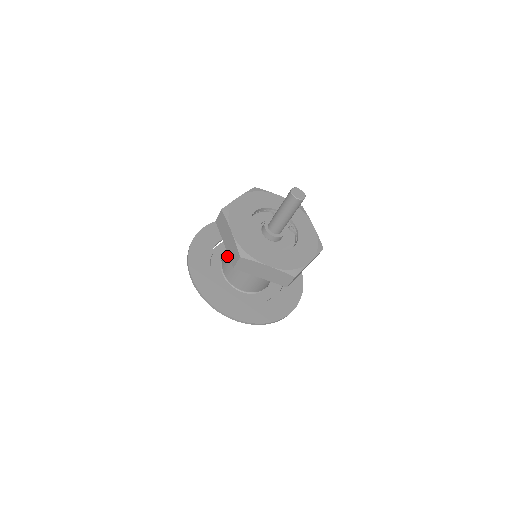
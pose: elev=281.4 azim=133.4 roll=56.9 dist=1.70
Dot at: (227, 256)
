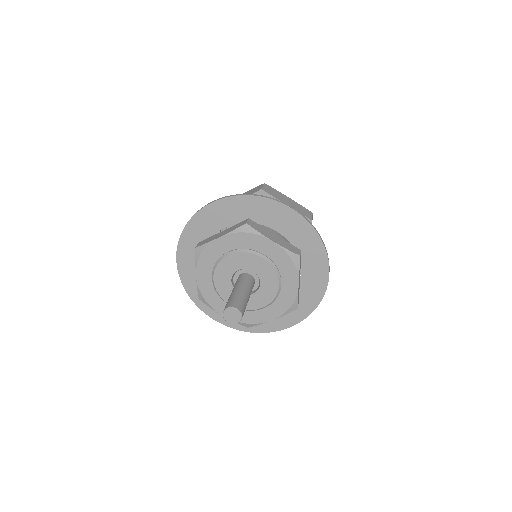
Dot at: occluded
